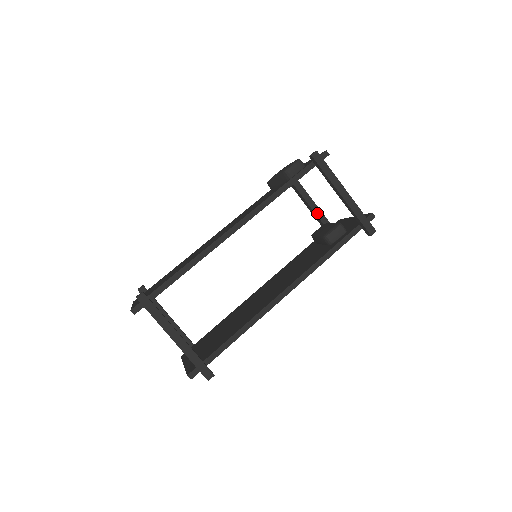
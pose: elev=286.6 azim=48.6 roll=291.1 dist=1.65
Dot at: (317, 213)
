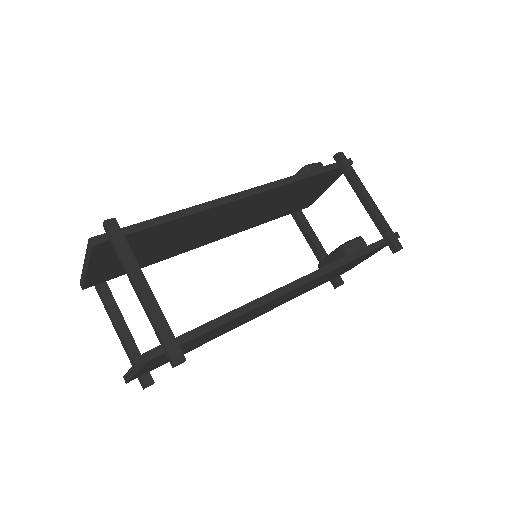
Dot at: (322, 253)
